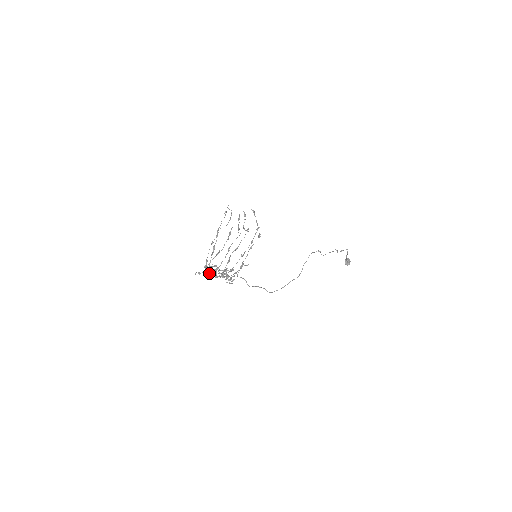
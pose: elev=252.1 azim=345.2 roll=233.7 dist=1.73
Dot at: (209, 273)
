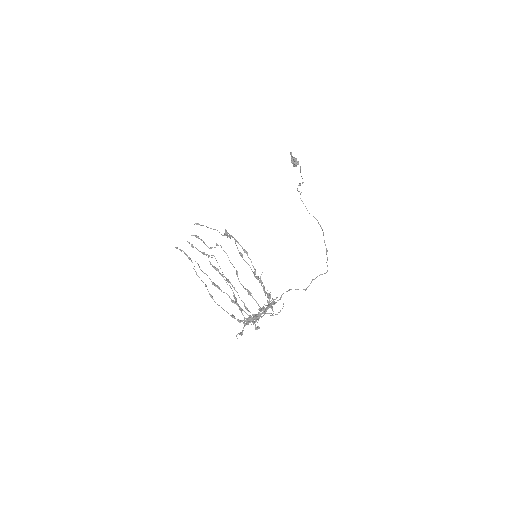
Dot at: occluded
